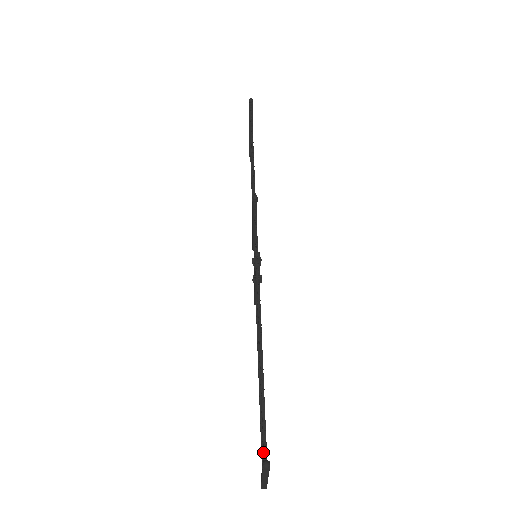
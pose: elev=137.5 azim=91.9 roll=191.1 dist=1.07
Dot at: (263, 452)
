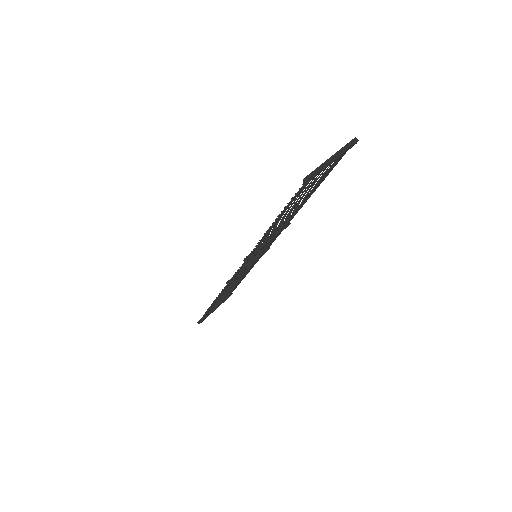
Dot at: occluded
